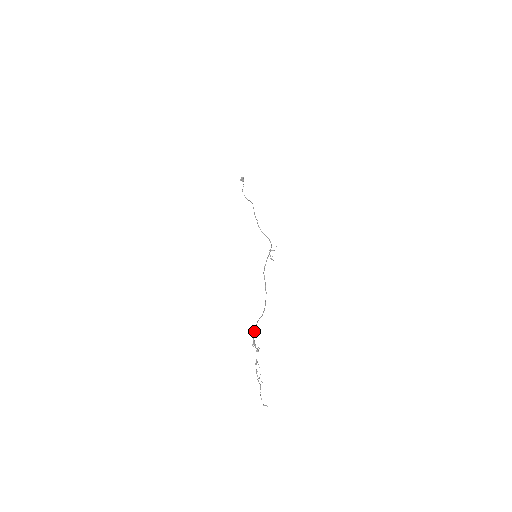
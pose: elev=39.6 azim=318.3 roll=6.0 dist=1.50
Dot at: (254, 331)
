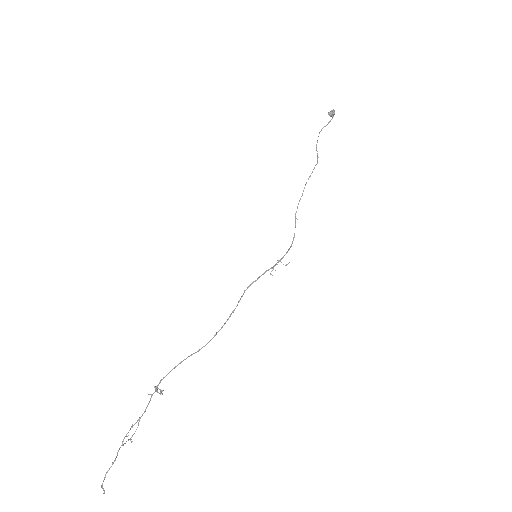
Dot at: (166, 375)
